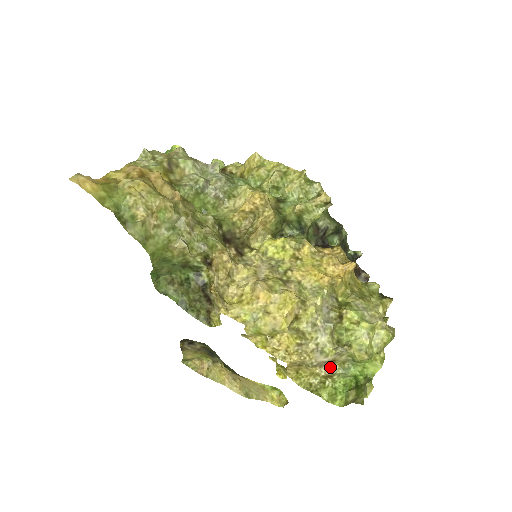
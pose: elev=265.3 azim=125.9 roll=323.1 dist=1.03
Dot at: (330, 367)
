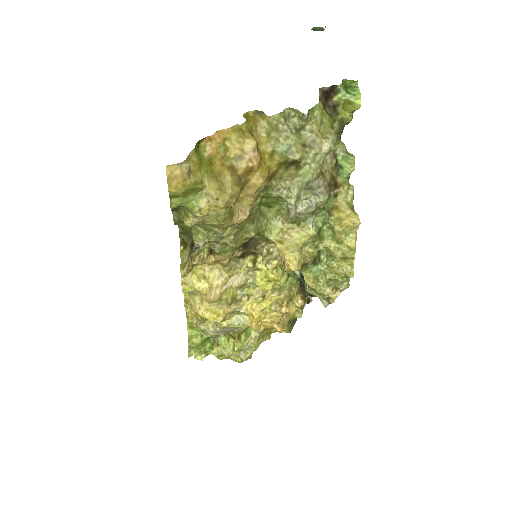
Dot at: occluded
